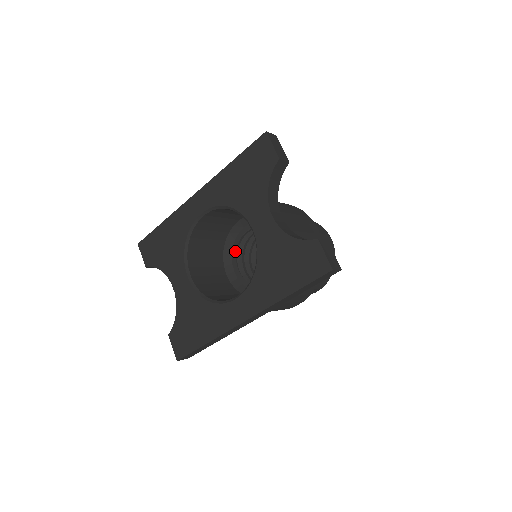
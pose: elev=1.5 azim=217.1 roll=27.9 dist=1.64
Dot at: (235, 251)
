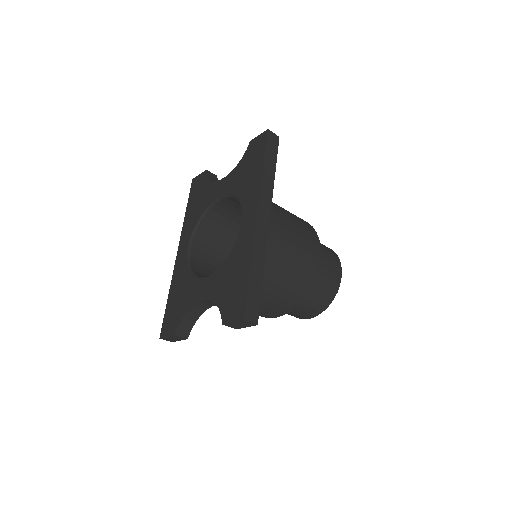
Dot at: occluded
